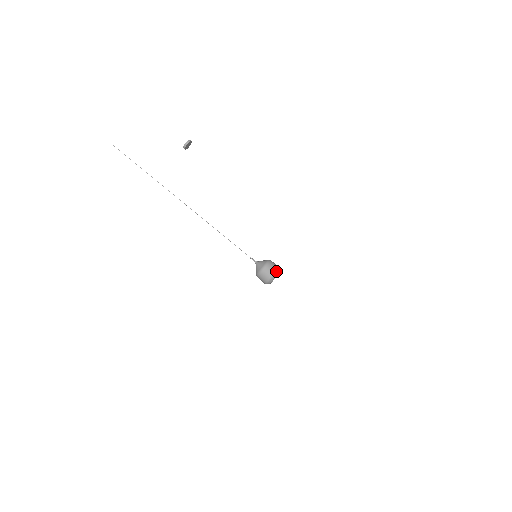
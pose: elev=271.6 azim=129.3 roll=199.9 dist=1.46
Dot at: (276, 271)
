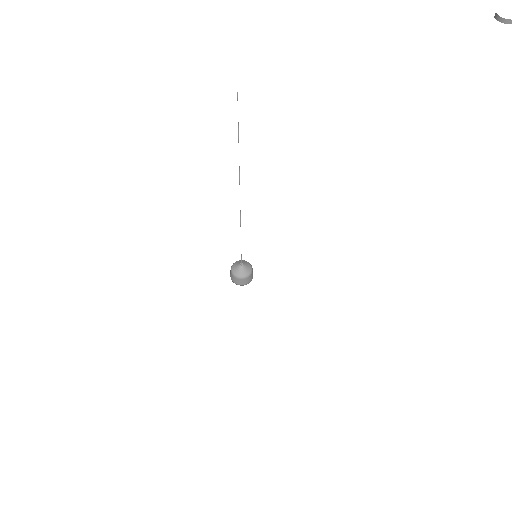
Dot at: occluded
